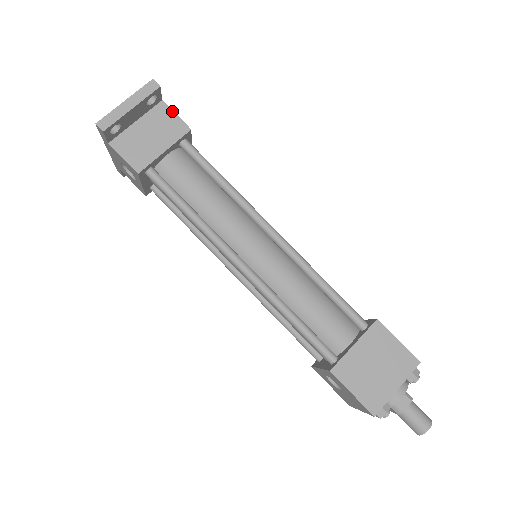
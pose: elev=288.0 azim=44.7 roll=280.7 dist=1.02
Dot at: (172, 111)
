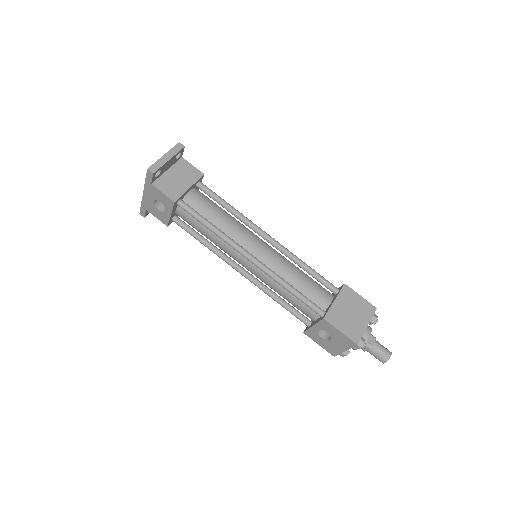
Dot at: (190, 163)
